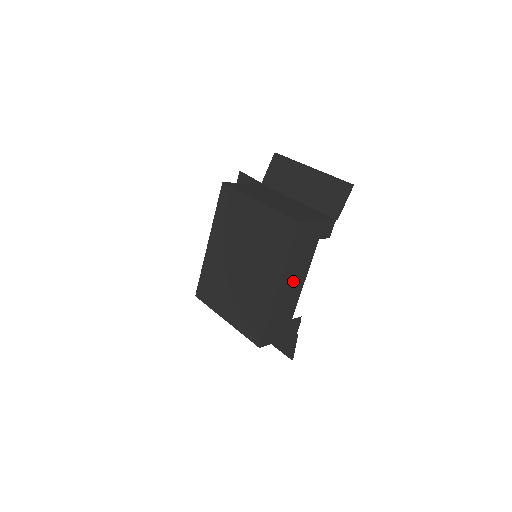
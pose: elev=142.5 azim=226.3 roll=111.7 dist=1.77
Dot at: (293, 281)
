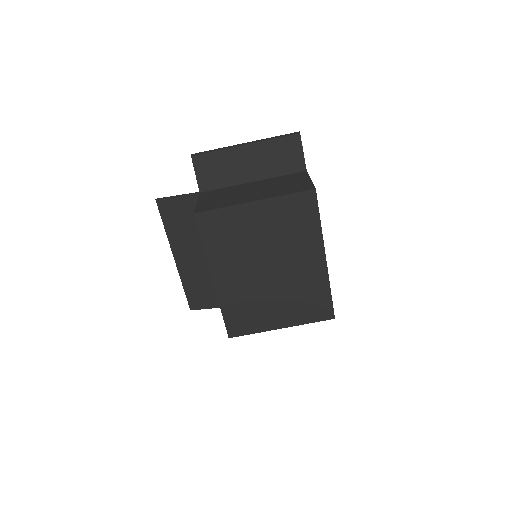
Dot at: occluded
